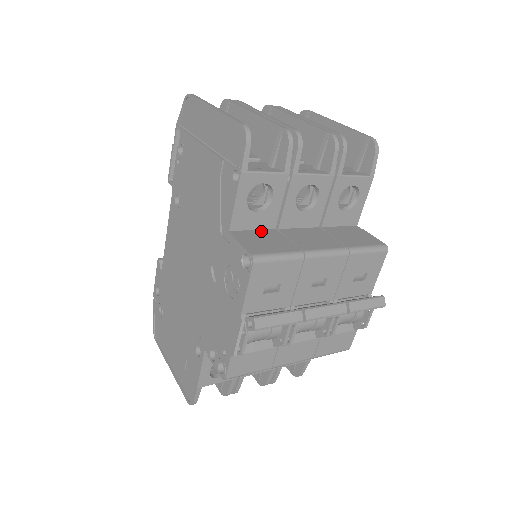
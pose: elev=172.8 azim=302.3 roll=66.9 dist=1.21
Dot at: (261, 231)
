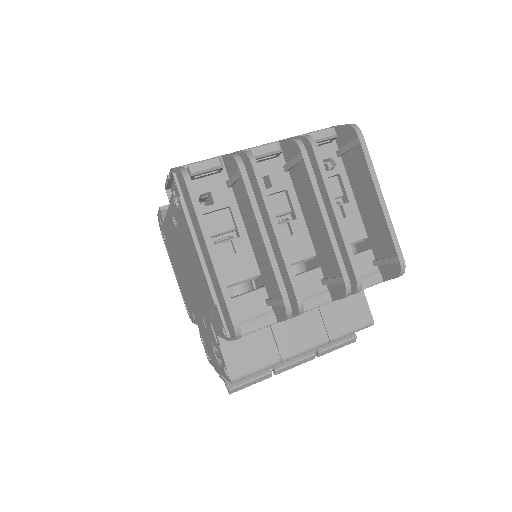
Dot at: occluded
